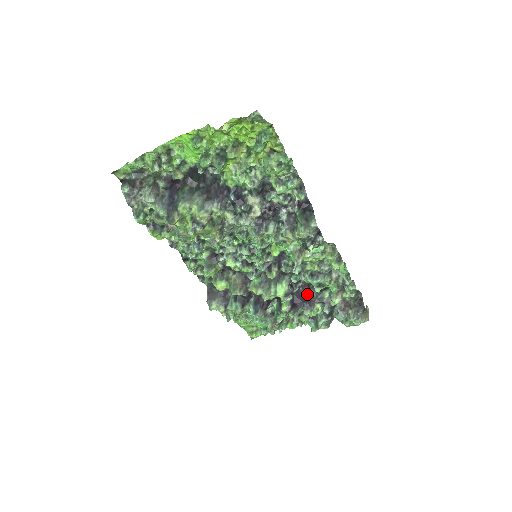
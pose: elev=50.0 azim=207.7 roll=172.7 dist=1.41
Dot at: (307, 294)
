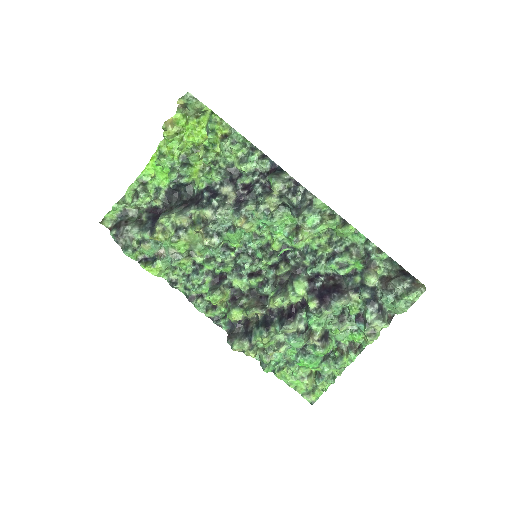
Dot at: (335, 286)
